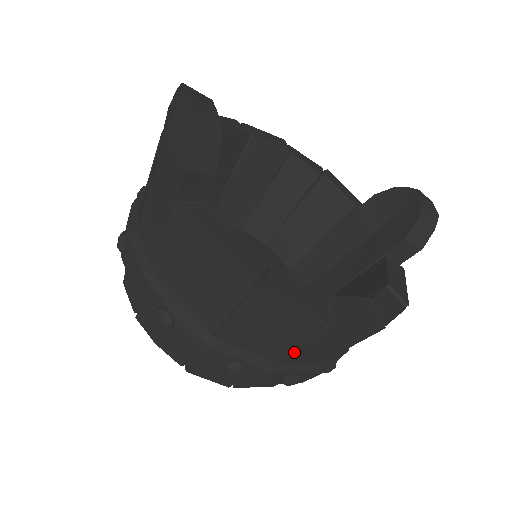
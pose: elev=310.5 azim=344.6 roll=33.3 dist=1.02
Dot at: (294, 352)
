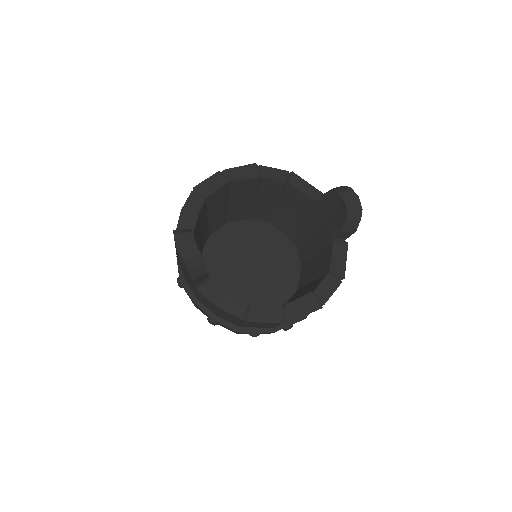
Dot at: occluded
